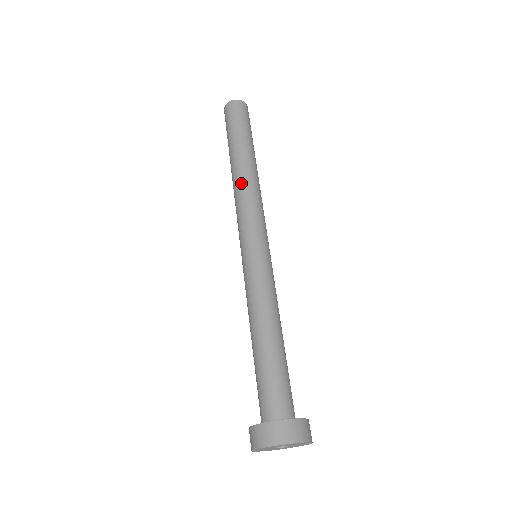
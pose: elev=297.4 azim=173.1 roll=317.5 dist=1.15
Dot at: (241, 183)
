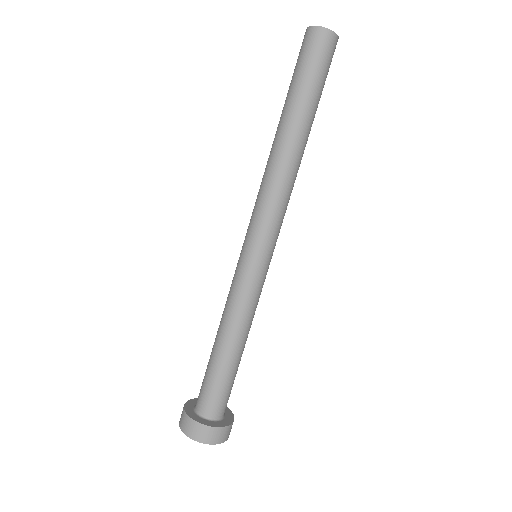
Dot at: (269, 166)
